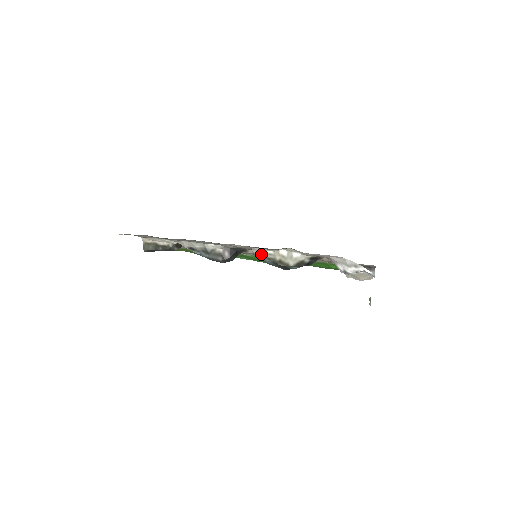
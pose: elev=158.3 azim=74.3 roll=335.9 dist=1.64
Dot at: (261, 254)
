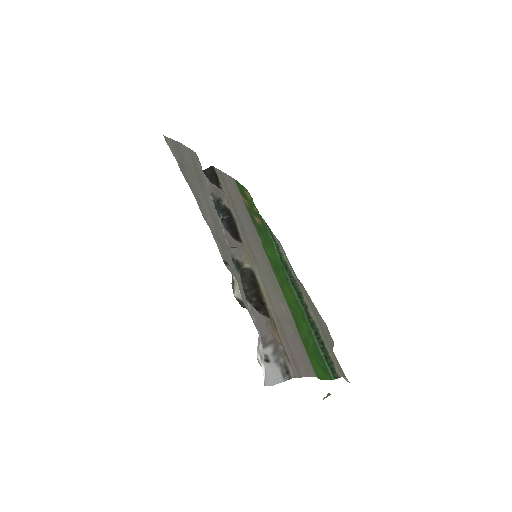
Dot at: occluded
